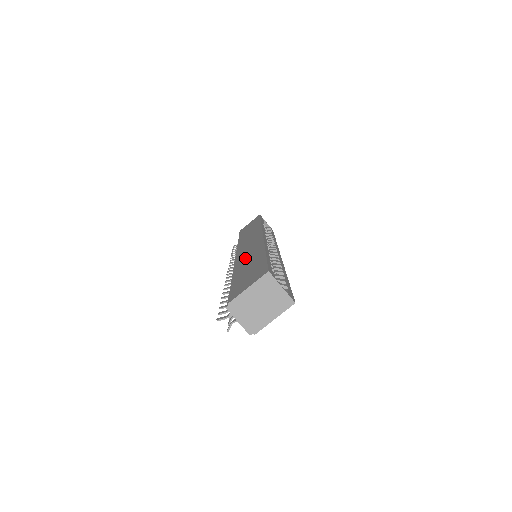
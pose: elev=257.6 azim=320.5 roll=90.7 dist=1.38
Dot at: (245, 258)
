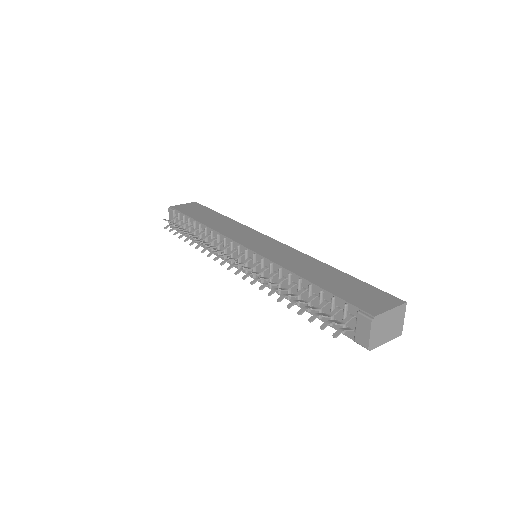
Dot at: (294, 262)
